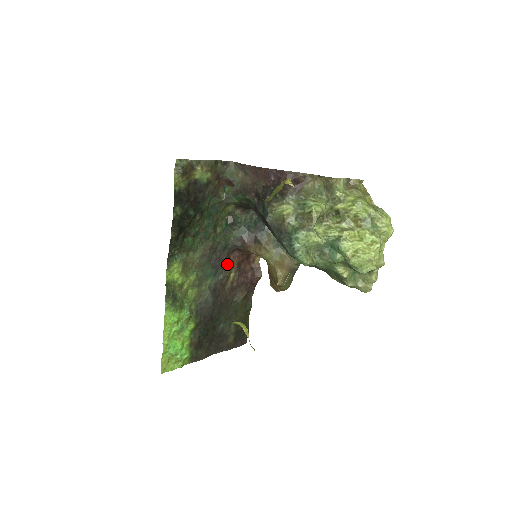
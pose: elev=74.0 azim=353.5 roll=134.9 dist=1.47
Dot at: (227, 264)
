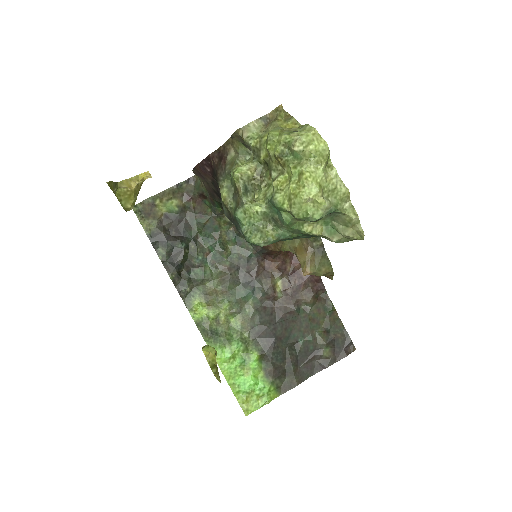
Dot at: (264, 275)
